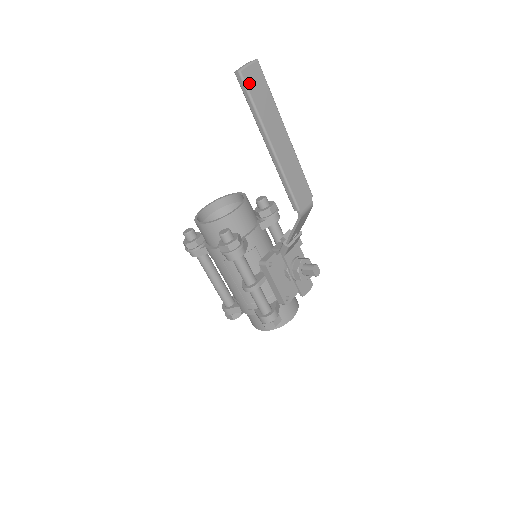
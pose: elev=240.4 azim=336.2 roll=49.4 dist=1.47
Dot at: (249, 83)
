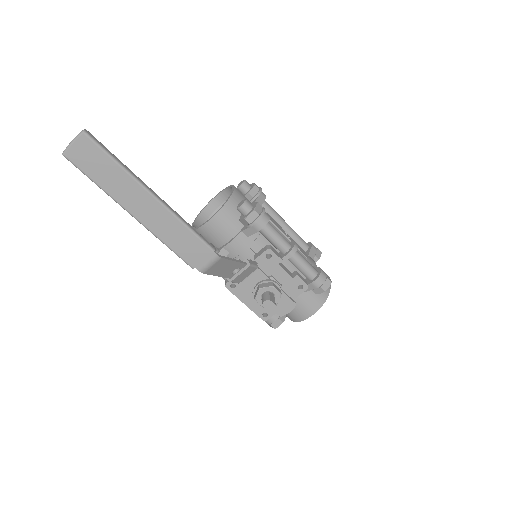
Dot at: (79, 162)
